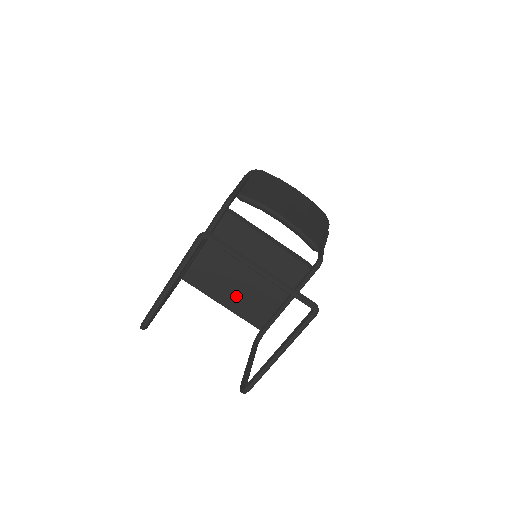
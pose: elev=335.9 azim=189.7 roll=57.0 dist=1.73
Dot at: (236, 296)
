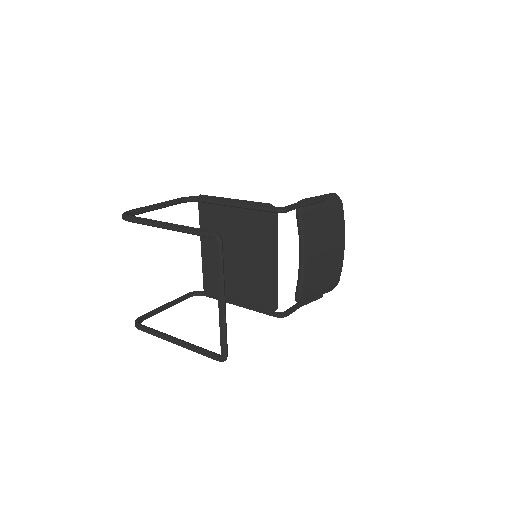
Dot at: (215, 257)
